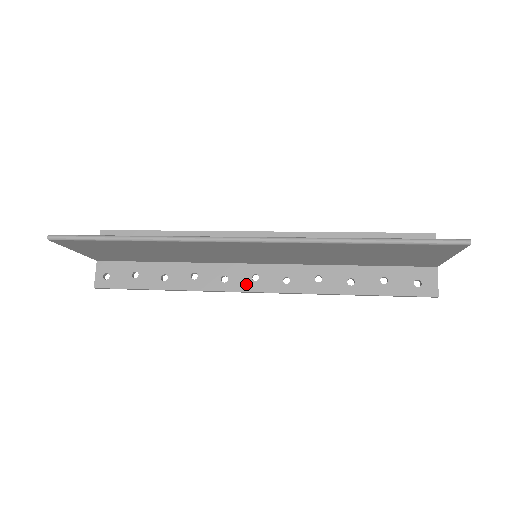
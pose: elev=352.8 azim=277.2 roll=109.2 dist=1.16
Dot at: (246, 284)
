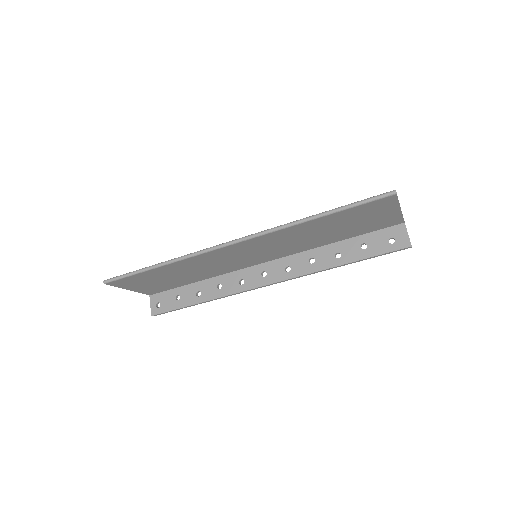
Dot at: (258, 281)
